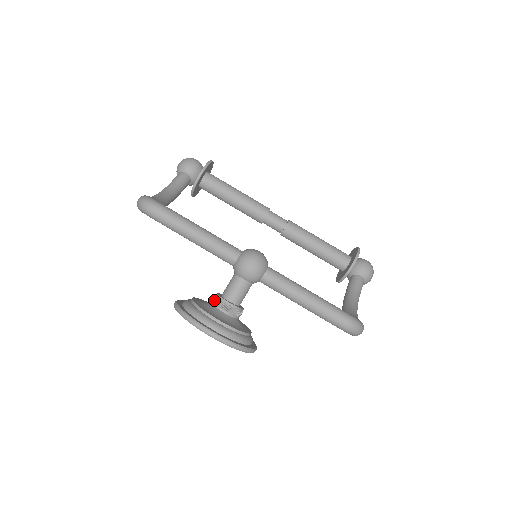
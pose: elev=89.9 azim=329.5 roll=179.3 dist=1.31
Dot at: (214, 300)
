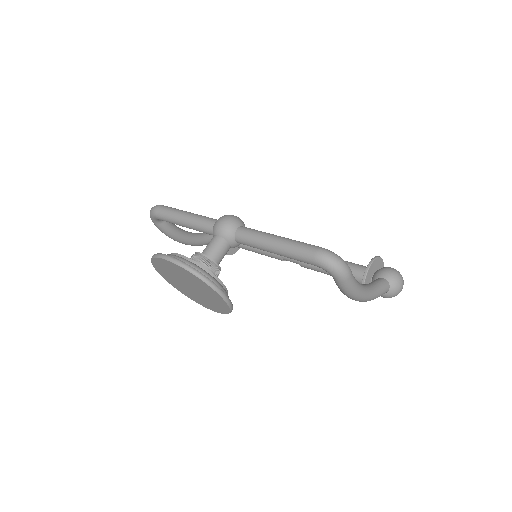
Dot at: (190, 258)
